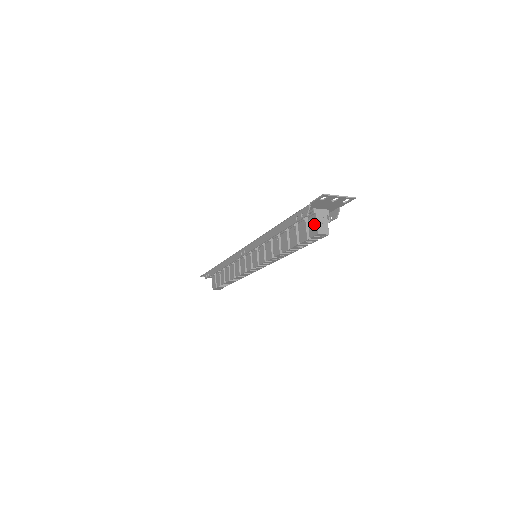
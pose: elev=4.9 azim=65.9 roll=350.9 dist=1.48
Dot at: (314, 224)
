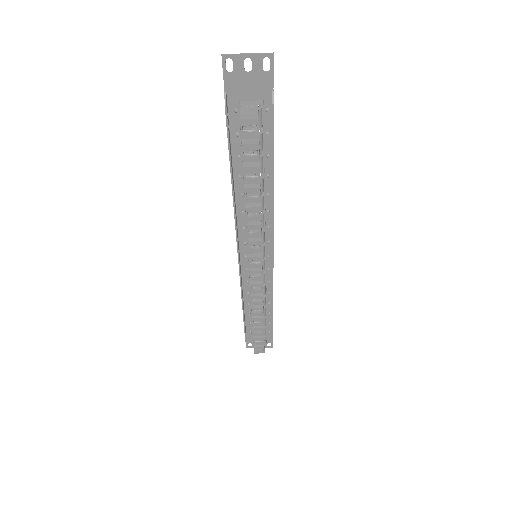
Dot at: occluded
